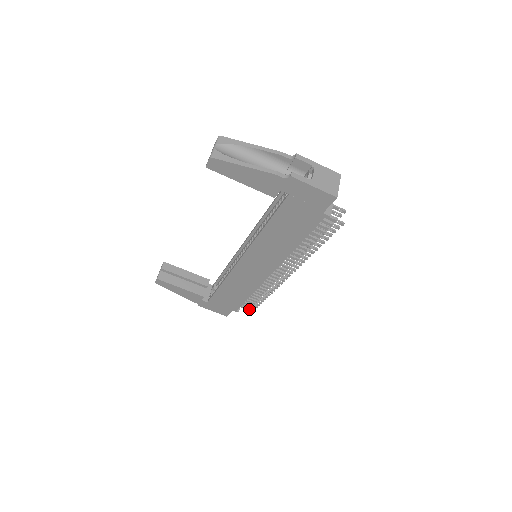
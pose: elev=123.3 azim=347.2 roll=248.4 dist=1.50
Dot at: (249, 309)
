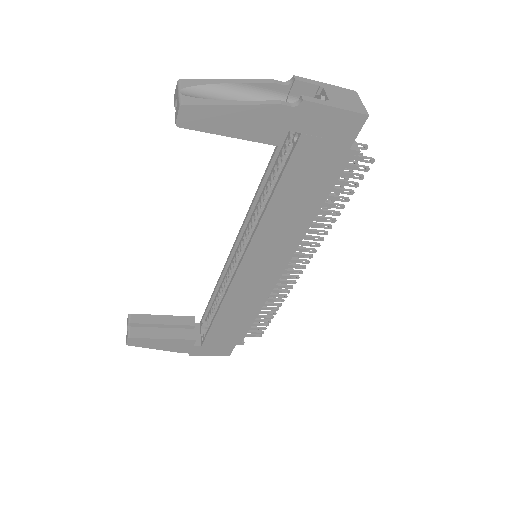
Dot at: (255, 335)
